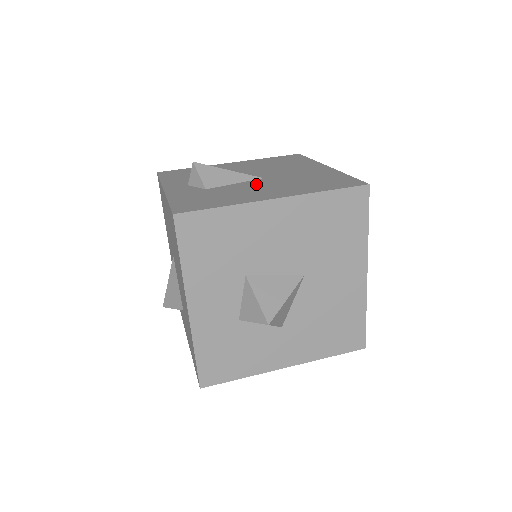
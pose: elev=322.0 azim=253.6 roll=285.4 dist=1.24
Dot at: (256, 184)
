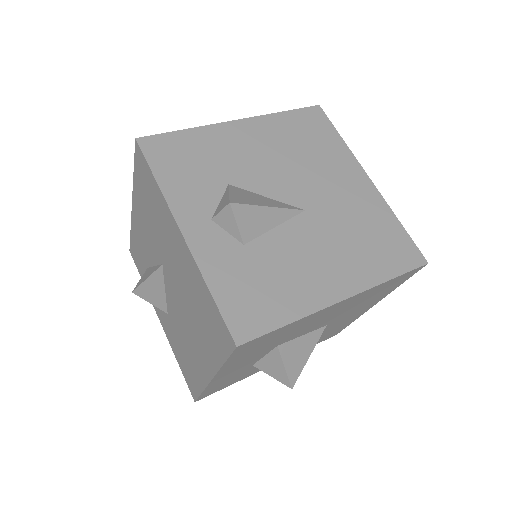
Dot at: (304, 236)
